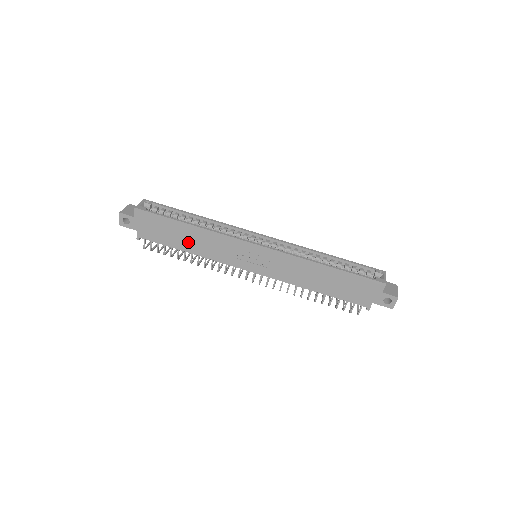
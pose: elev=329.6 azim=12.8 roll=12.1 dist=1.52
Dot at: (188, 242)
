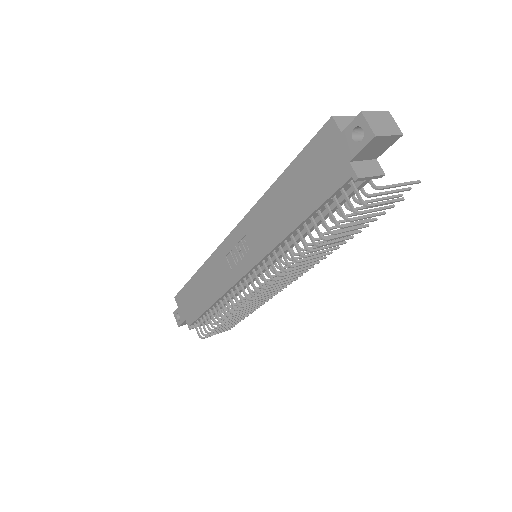
Dot at: (205, 294)
